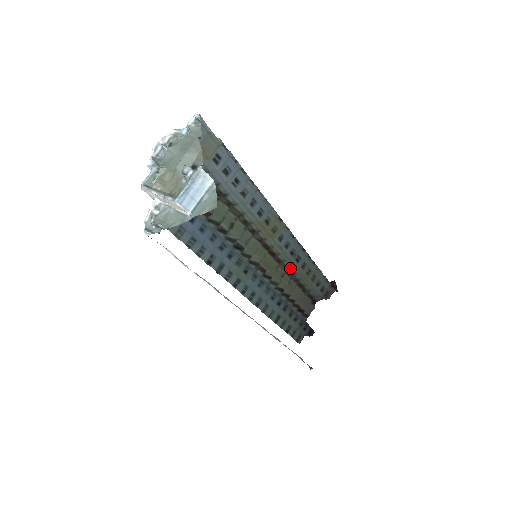
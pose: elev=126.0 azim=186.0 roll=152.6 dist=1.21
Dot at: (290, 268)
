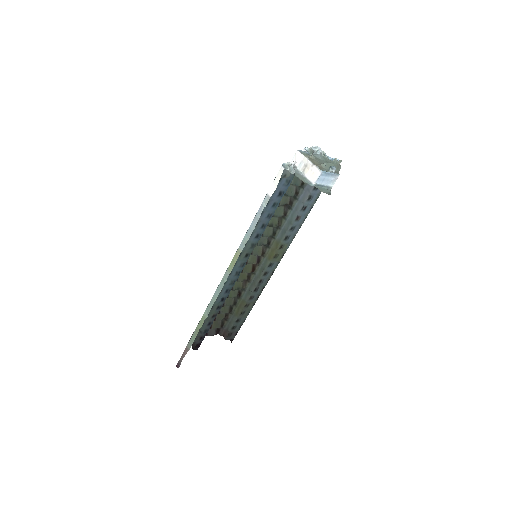
Dot at: (244, 290)
